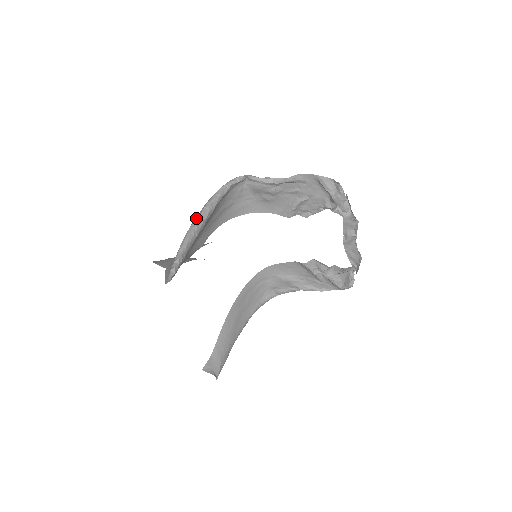
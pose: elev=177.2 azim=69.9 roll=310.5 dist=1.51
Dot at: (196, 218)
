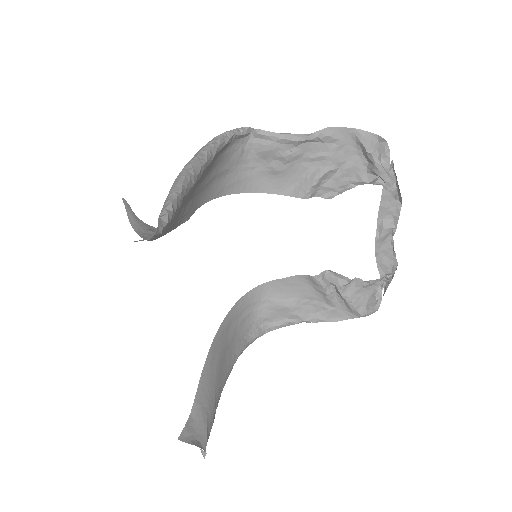
Dot at: (189, 161)
